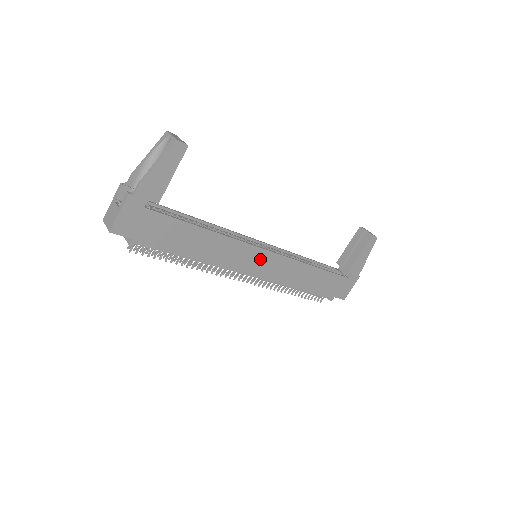
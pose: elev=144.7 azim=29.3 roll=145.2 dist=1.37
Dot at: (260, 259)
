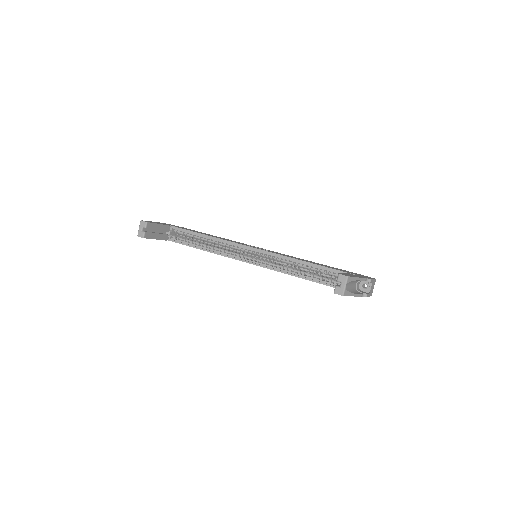
Dot at: occluded
